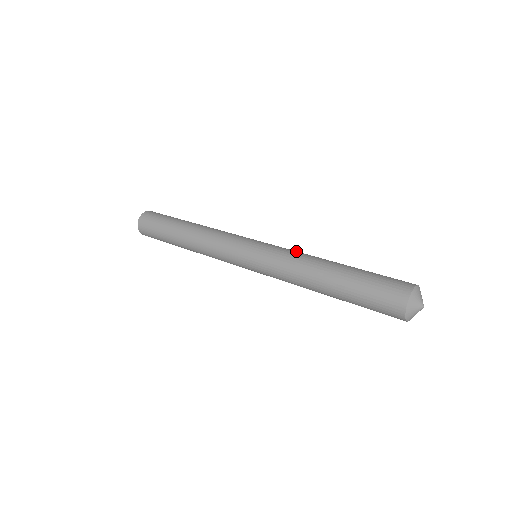
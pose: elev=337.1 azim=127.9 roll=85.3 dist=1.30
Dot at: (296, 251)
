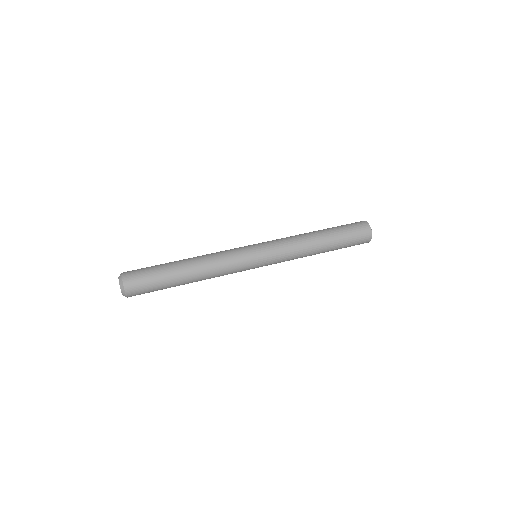
Dot at: (291, 245)
